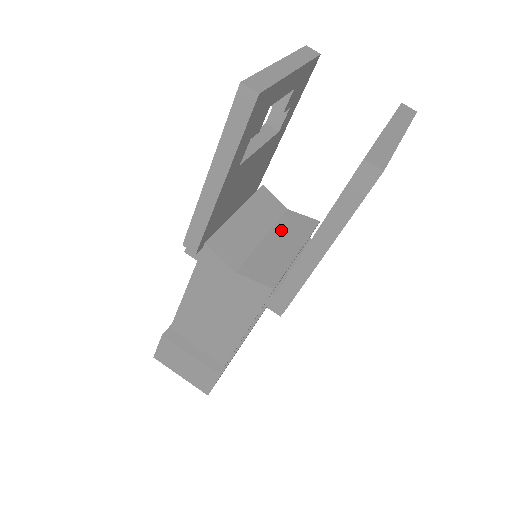
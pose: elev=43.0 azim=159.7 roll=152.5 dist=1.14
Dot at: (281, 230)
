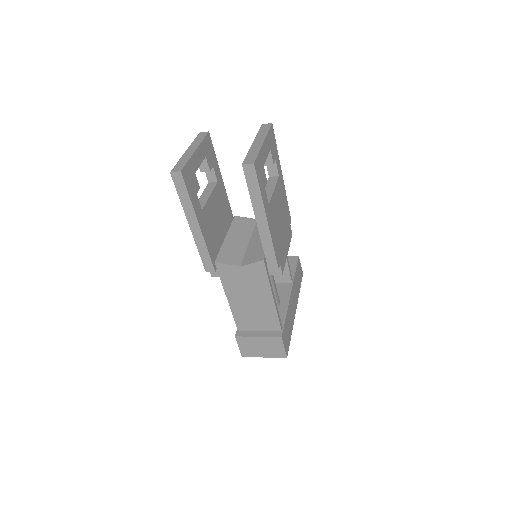
Dot at: (257, 231)
